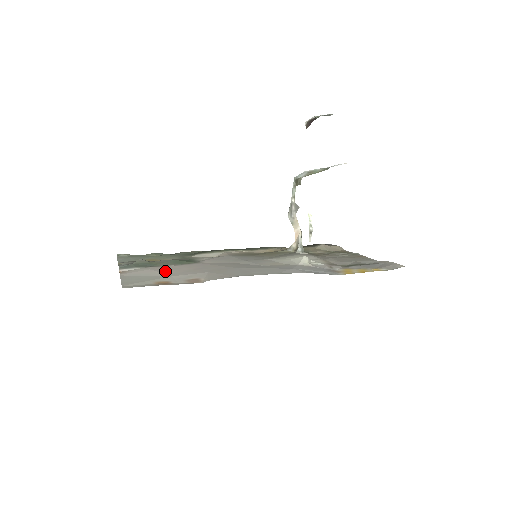
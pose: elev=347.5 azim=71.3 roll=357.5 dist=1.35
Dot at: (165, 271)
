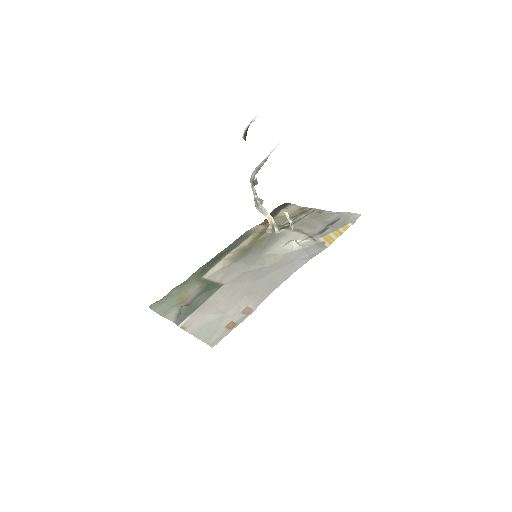
Dot at: (214, 310)
